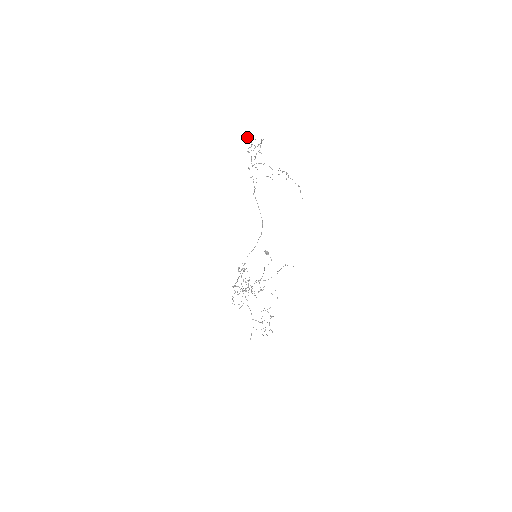
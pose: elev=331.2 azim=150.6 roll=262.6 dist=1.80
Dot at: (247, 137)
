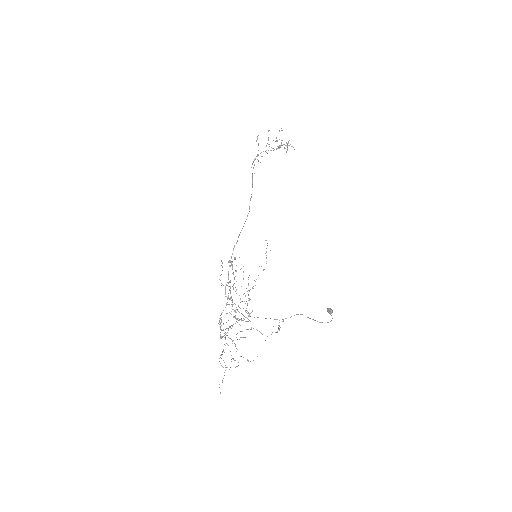
Dot at: occluded
